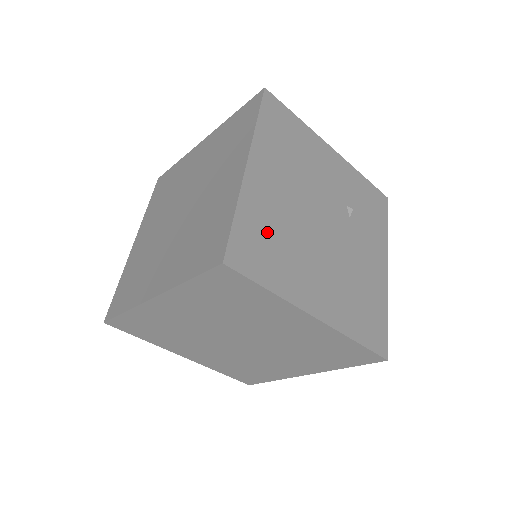
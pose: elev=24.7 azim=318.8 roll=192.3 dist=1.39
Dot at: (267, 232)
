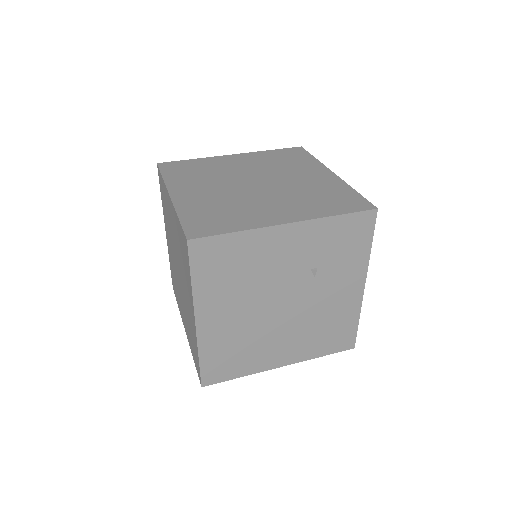
Dot at: (228, 351)
